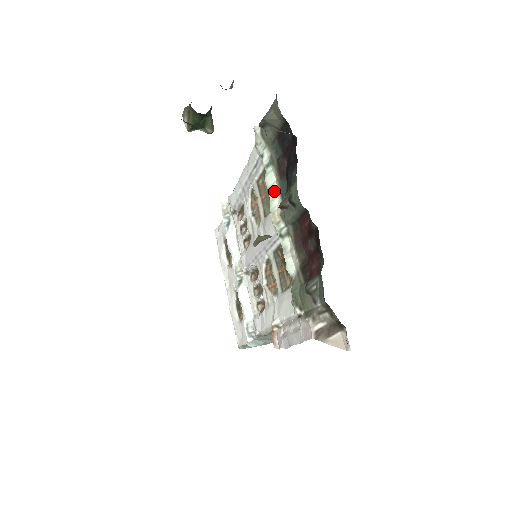
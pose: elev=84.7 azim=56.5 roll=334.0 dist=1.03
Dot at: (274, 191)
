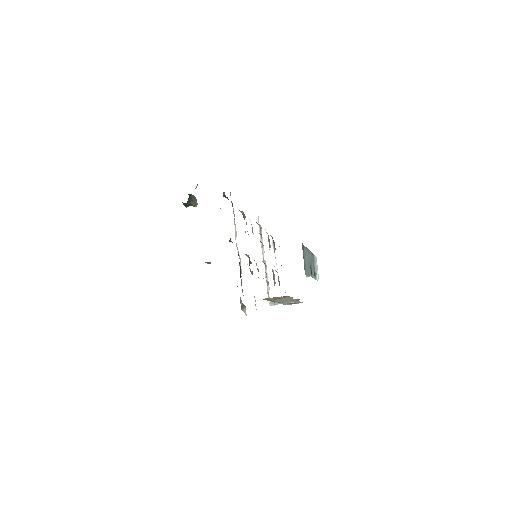
Dot at: occluded
